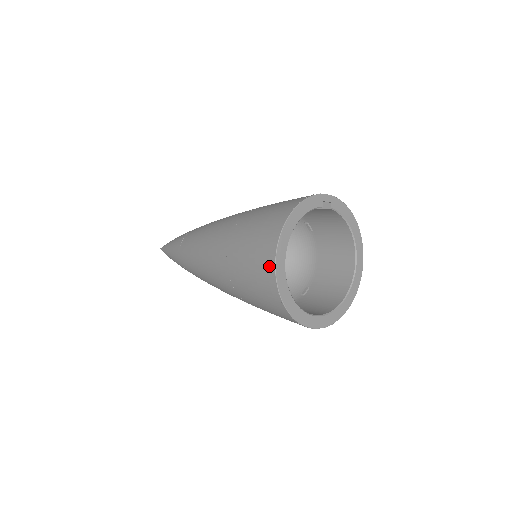
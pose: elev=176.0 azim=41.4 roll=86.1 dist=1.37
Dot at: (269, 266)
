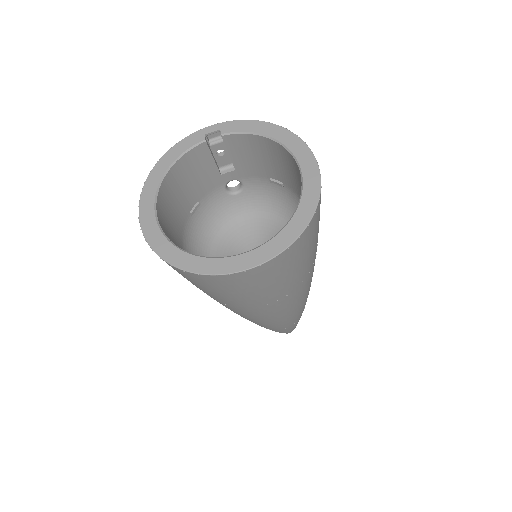
Dot at: occluded
